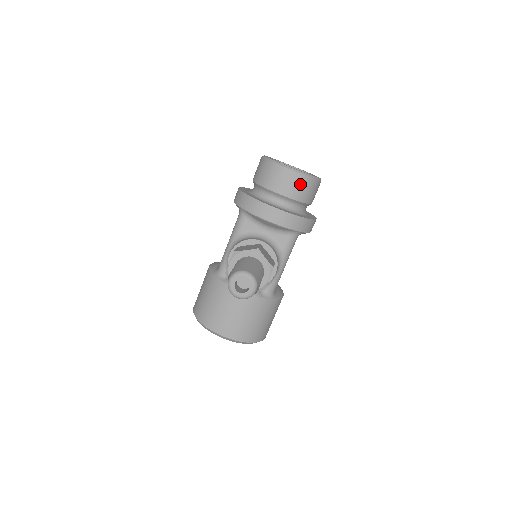
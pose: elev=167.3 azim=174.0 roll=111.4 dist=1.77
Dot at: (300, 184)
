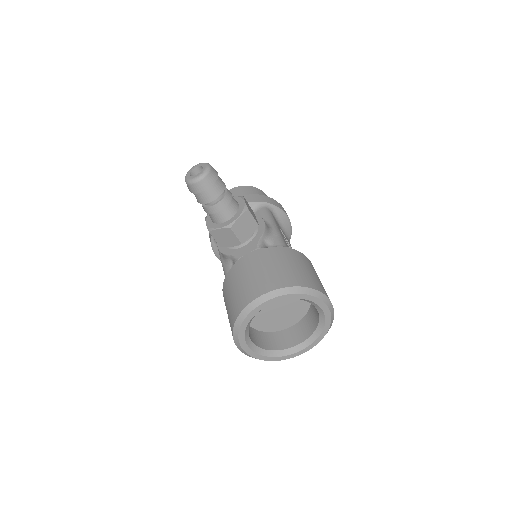
Dot at: (242, 190)
